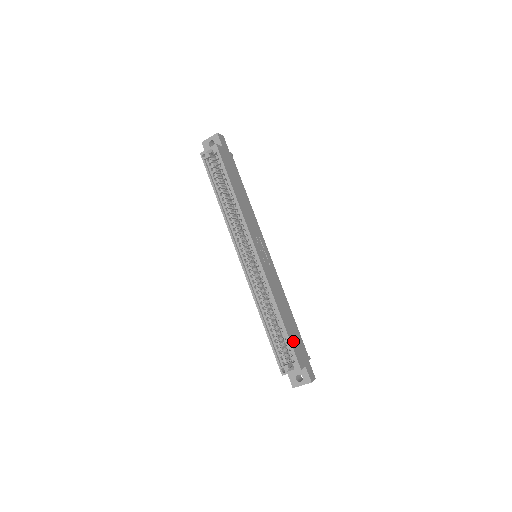
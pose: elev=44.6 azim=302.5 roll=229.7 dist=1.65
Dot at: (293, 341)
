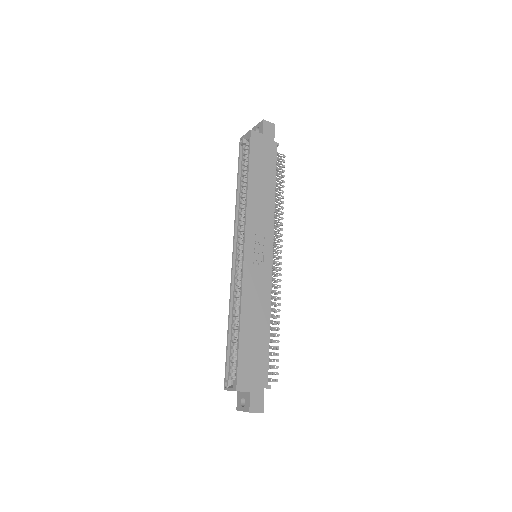
Dot at: (245, 358)
